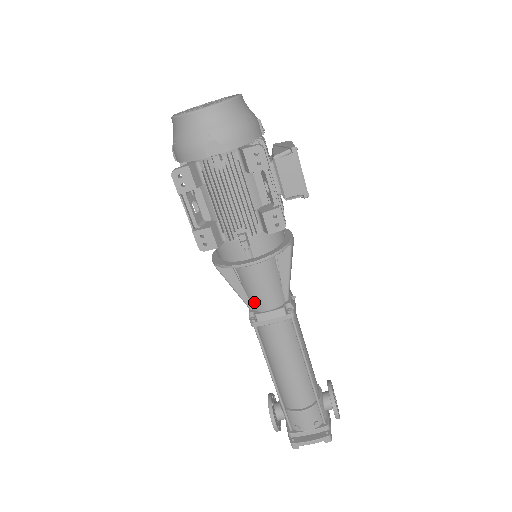
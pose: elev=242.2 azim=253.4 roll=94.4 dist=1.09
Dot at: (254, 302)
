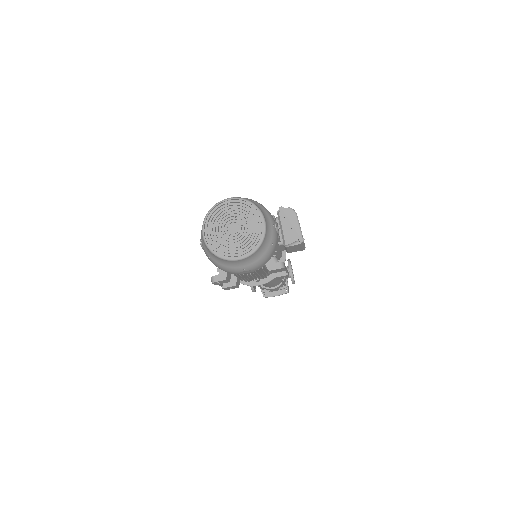
Dot at: occluded
